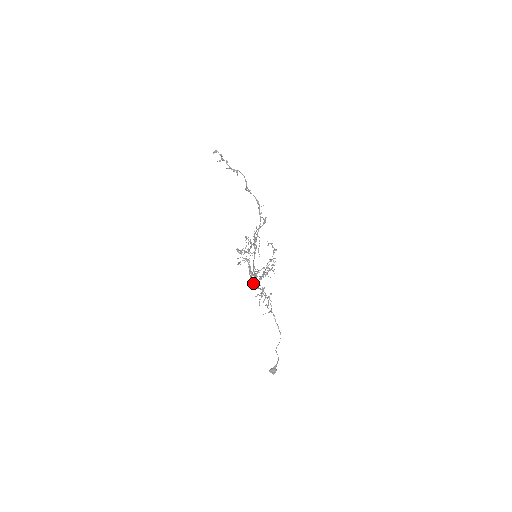
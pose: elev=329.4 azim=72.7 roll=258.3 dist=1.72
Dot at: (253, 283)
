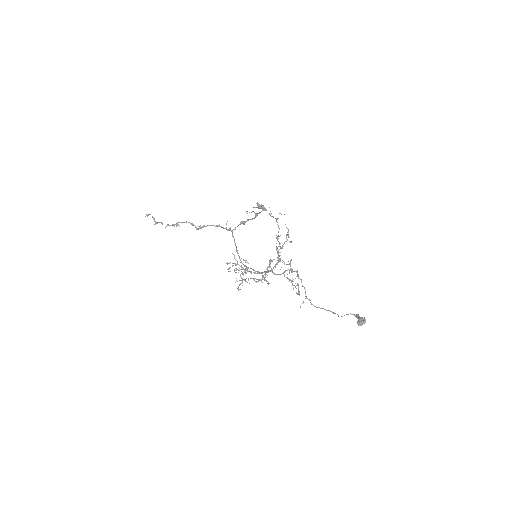
Dot at: occluded
